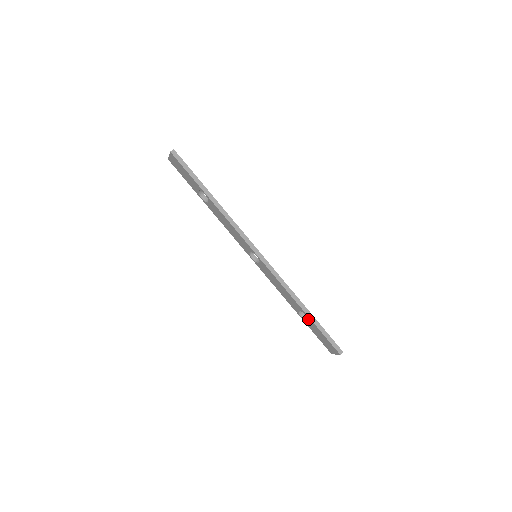
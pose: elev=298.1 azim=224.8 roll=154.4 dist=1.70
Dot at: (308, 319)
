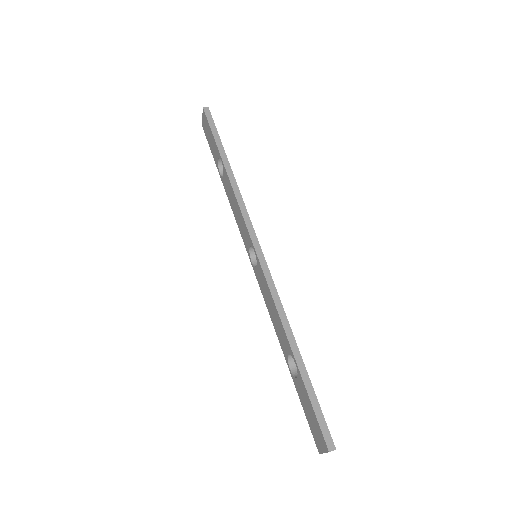
Dot at: occluded
